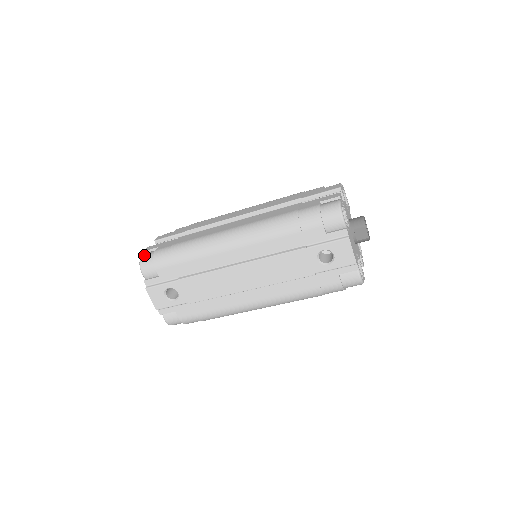
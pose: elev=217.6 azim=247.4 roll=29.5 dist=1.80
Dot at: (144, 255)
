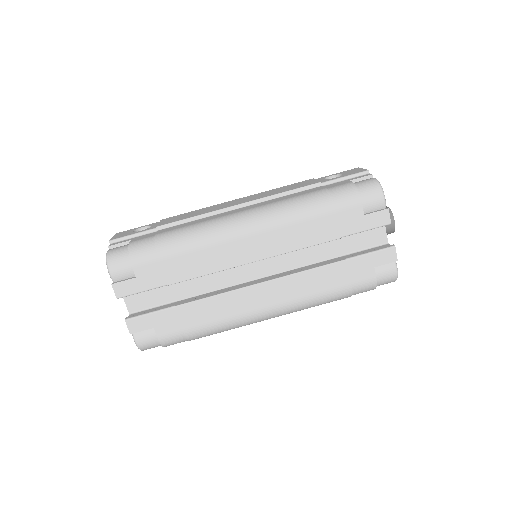
Dot at: occluded
